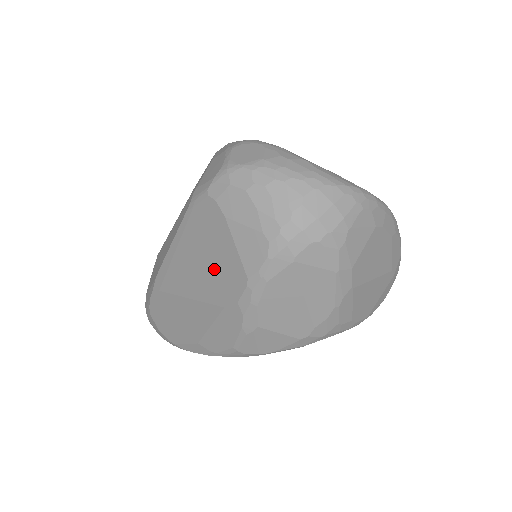
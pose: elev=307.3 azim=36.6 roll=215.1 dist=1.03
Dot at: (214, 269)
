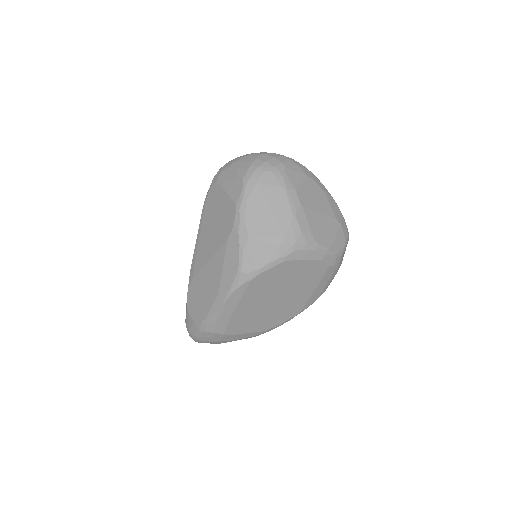
Dot at: (220, 221)
